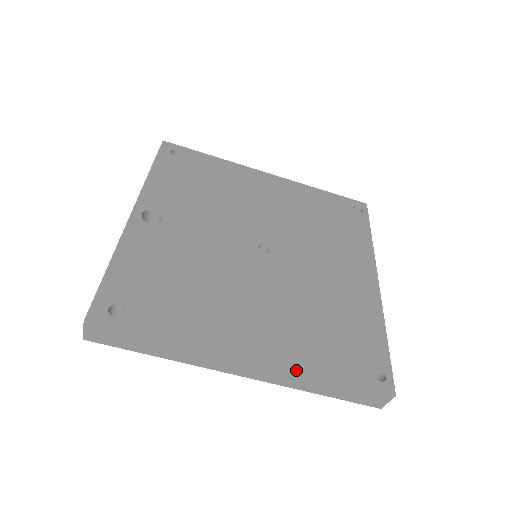
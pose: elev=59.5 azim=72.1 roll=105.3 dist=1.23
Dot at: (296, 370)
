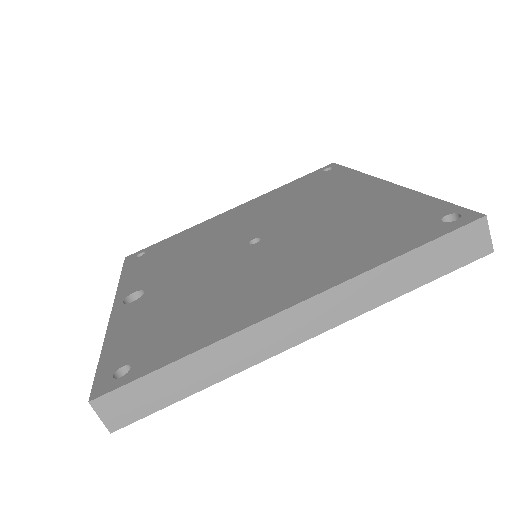
Dot at: (351, 277)
